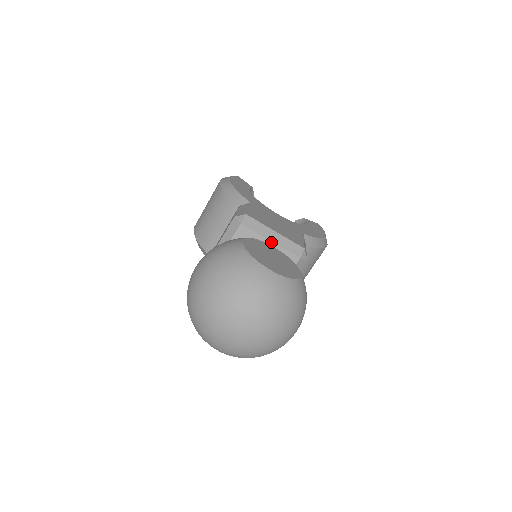
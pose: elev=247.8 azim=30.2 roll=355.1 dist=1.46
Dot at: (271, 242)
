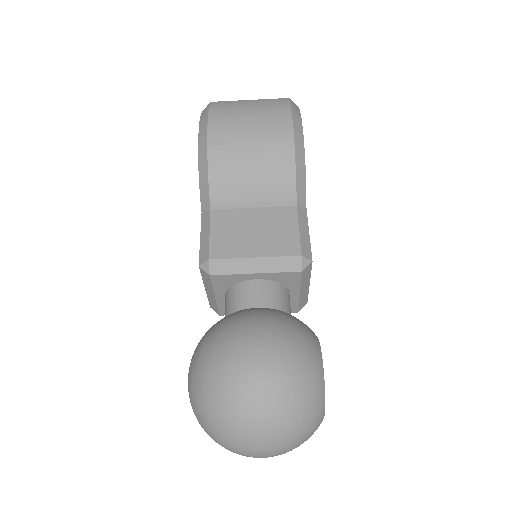
Dot at: (299, 294)
